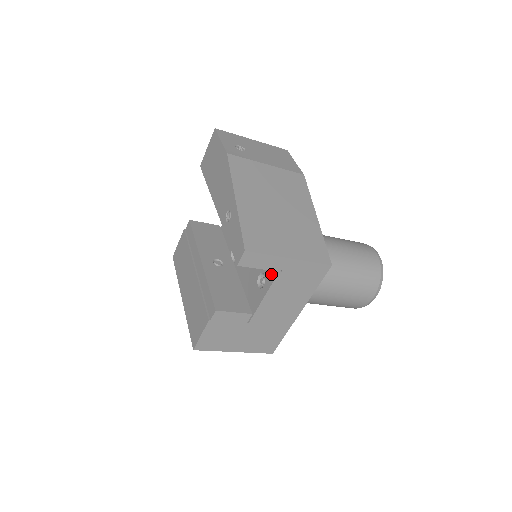
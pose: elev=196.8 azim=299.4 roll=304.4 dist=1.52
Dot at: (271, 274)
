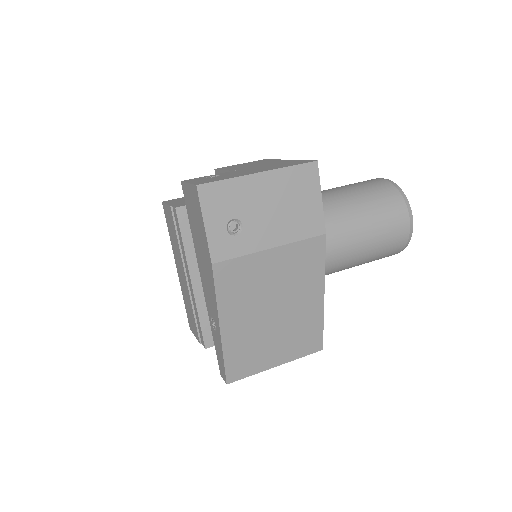
Dot at: occluded
